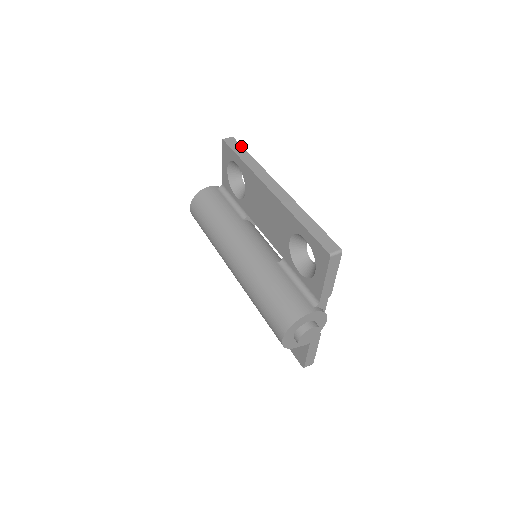
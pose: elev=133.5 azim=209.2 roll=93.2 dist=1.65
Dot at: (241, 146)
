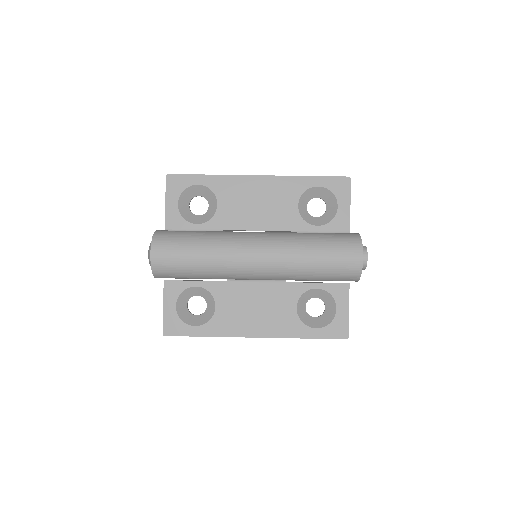
Dot at: occluded
